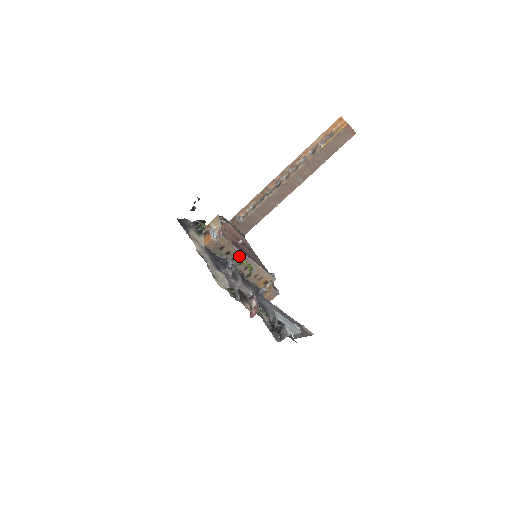
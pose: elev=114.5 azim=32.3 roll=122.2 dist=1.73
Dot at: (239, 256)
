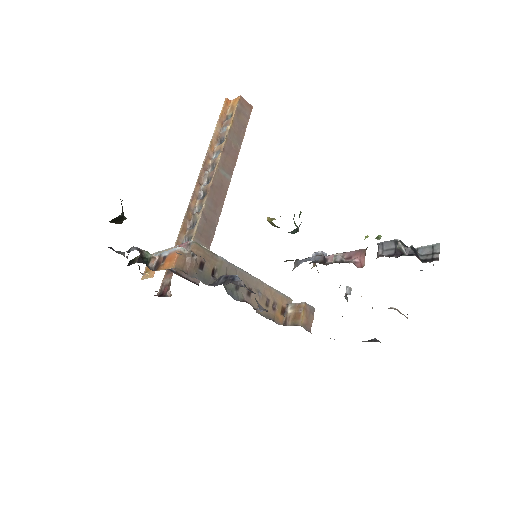
Dot at: (231, 272)
